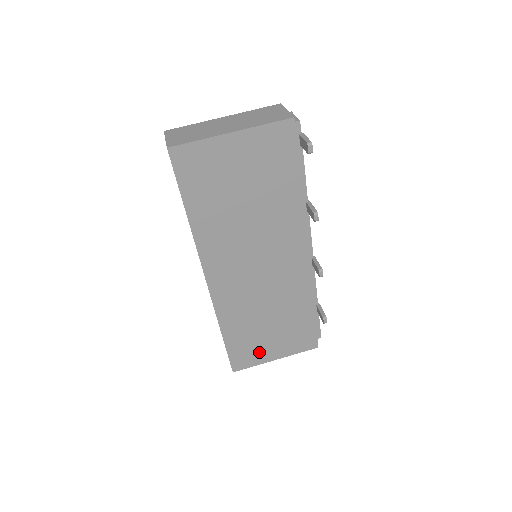
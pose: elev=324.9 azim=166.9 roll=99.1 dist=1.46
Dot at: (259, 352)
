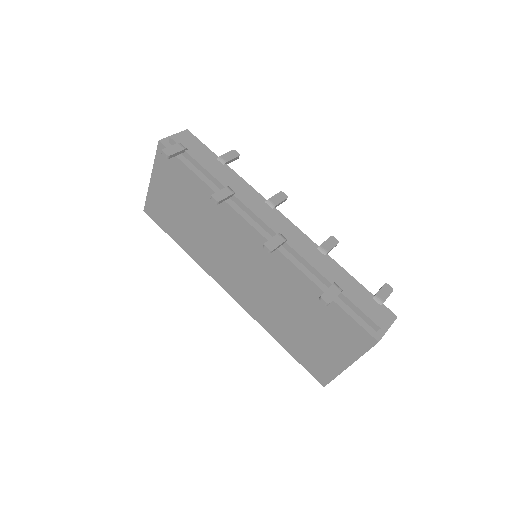
Dot at: (324, 358)
